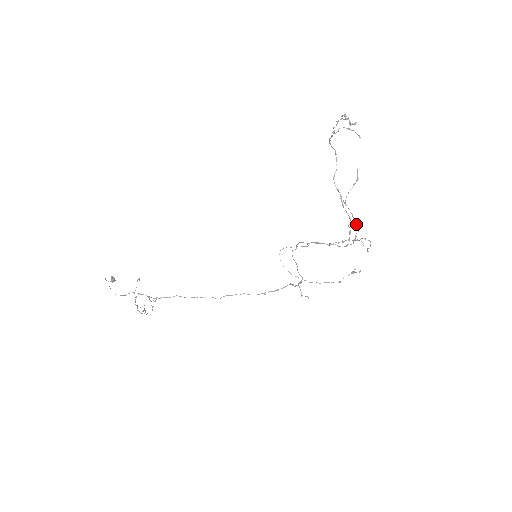
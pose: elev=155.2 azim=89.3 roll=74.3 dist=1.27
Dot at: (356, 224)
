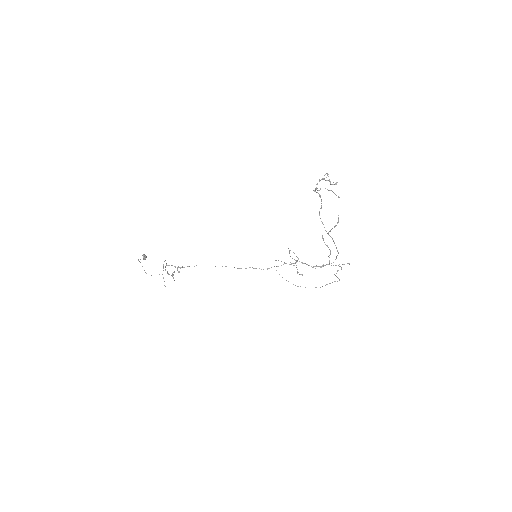
Dot at: (337, 250)
